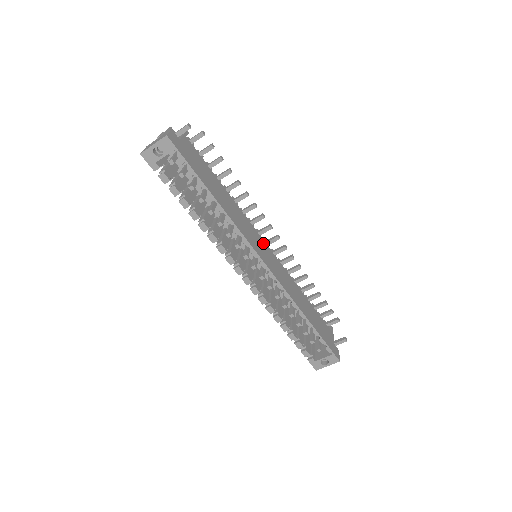
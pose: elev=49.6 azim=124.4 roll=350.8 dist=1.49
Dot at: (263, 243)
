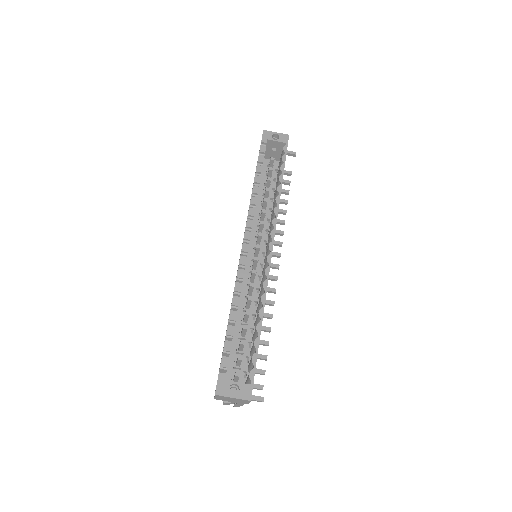
Dot at: occluded
